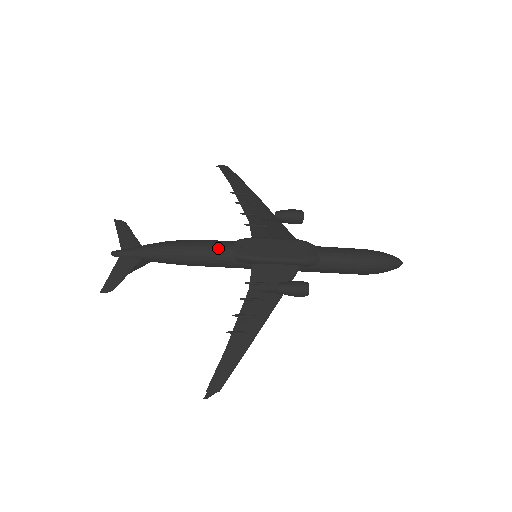
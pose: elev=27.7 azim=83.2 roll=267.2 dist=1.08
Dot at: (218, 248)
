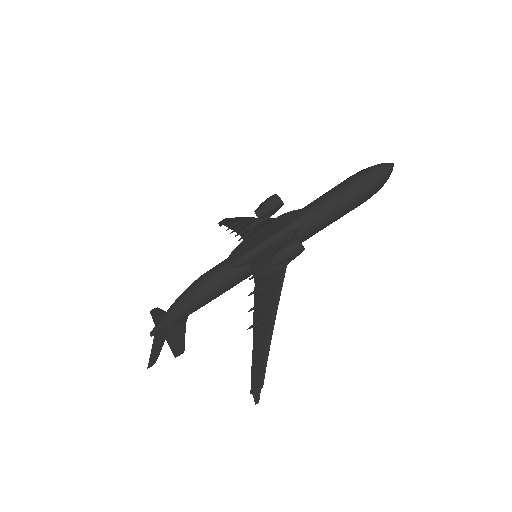
Dot at: (216, 269)
